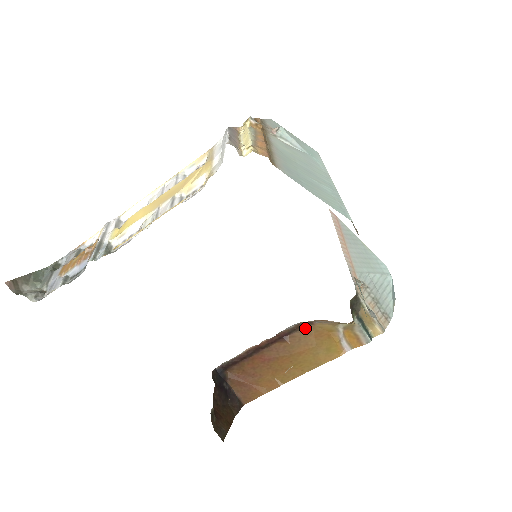
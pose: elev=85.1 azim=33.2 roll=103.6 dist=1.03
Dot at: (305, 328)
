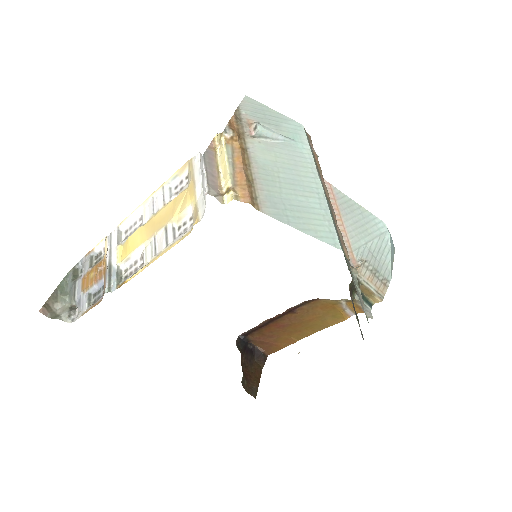
Dot at: (311, 302)
